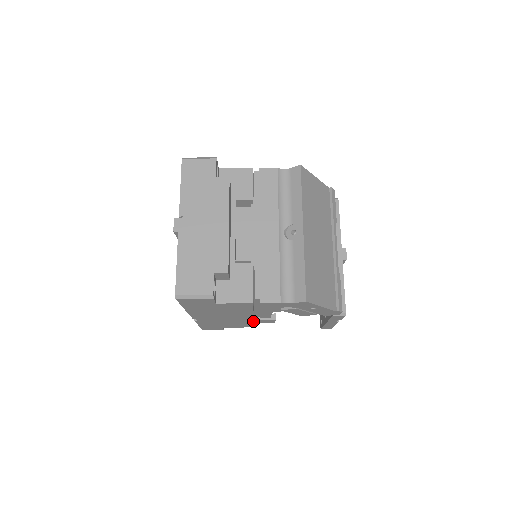
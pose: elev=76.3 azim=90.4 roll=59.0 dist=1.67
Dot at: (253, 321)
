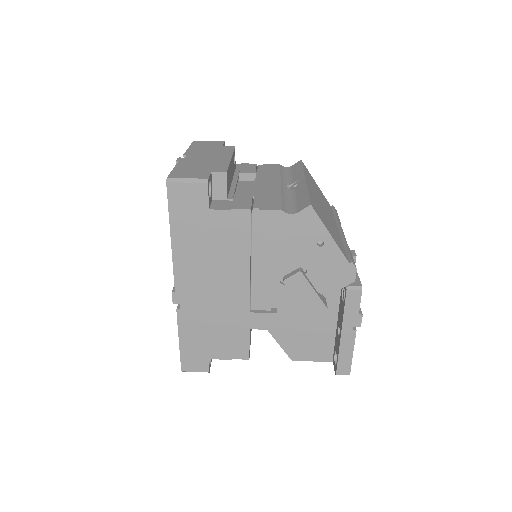
Dot at: (249, 319)
